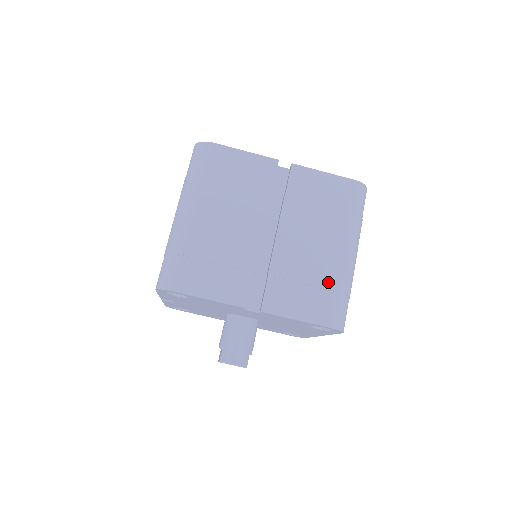
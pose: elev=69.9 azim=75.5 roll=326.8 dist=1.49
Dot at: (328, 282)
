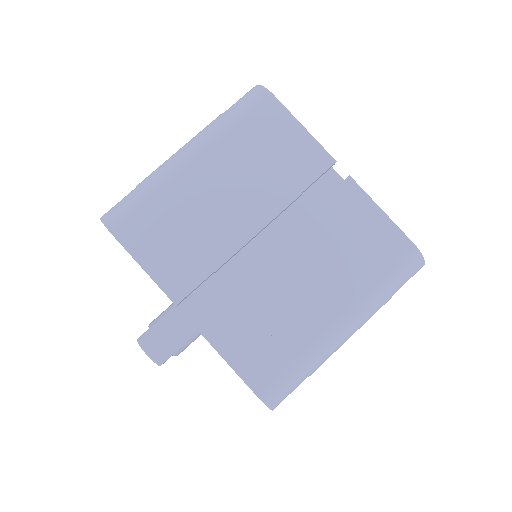
Dot at: (292, 341)
